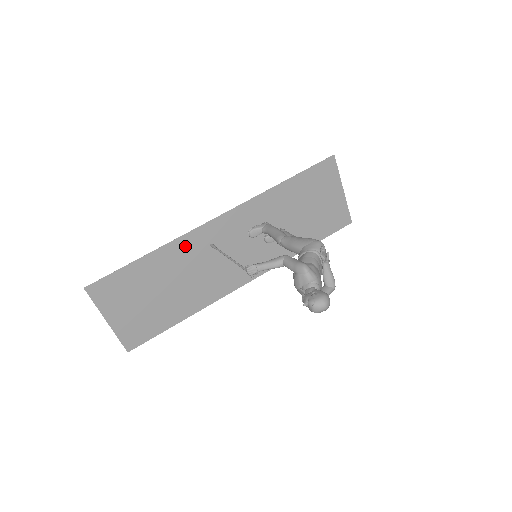
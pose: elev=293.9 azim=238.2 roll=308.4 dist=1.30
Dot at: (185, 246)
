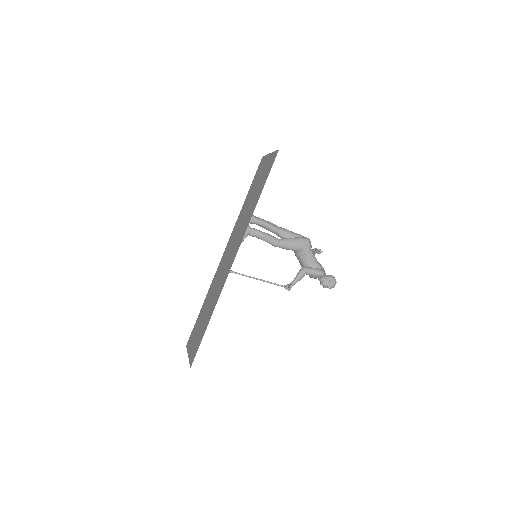
Dot at: (220, 290)
